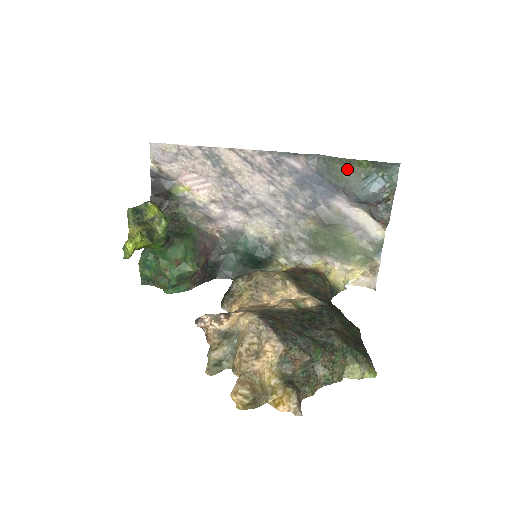
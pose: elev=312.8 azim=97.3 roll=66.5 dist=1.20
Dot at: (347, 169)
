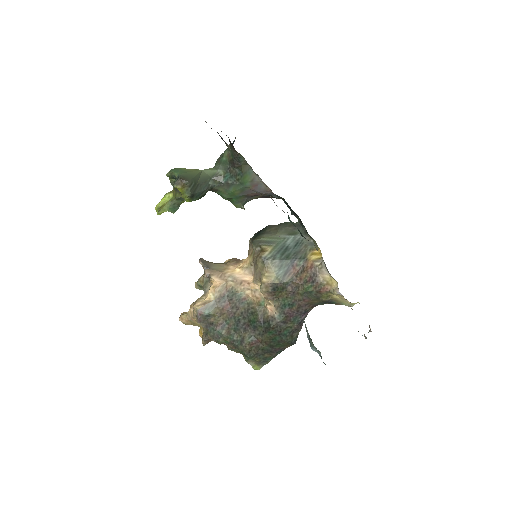
Dot at: occluded
